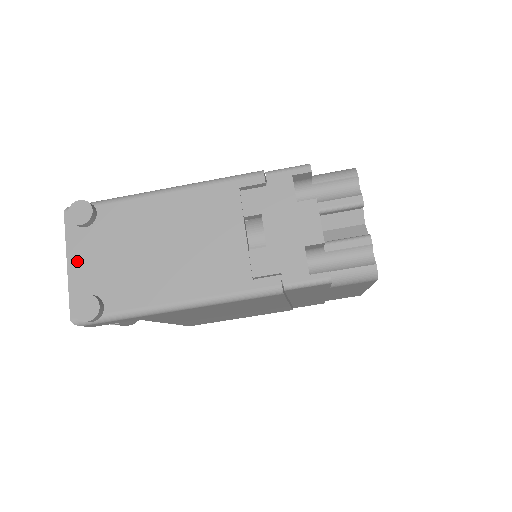
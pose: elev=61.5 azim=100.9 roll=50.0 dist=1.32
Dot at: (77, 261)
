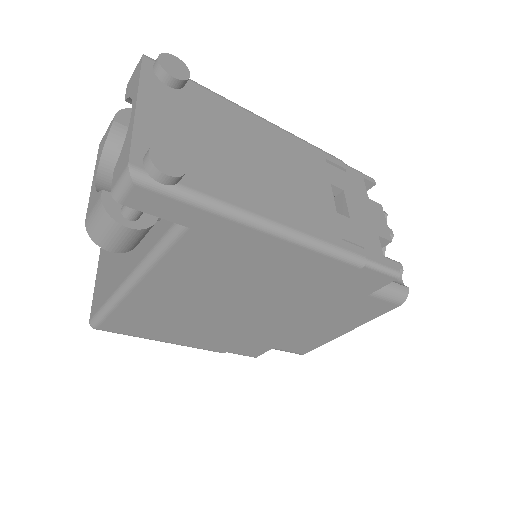
Dot at: (152, 109)
